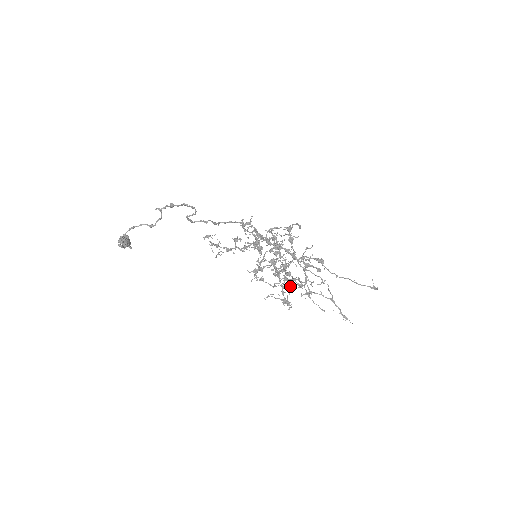
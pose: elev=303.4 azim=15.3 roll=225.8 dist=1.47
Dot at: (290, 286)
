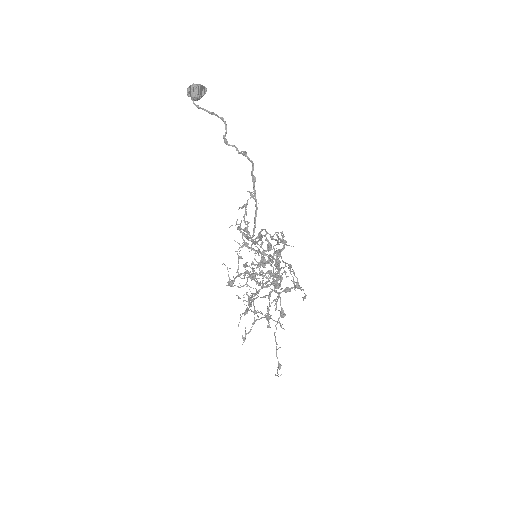
Dot at: occluded
